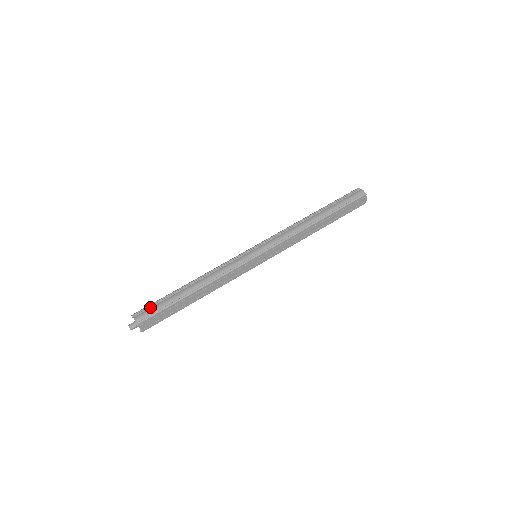
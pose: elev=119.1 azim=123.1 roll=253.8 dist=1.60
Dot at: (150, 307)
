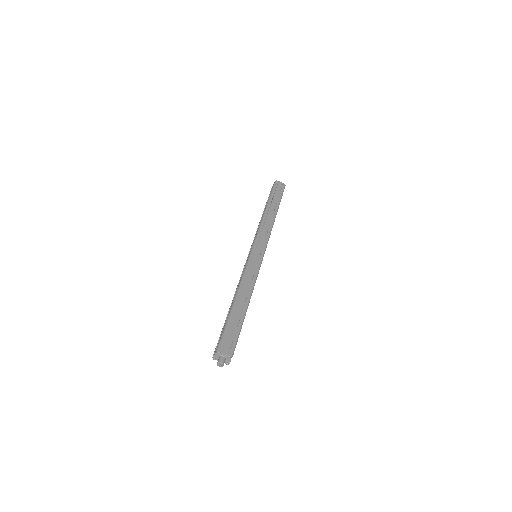
Dot at: (219, 340)
